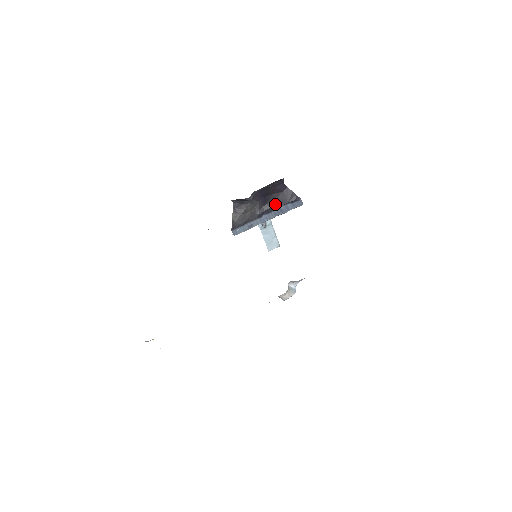
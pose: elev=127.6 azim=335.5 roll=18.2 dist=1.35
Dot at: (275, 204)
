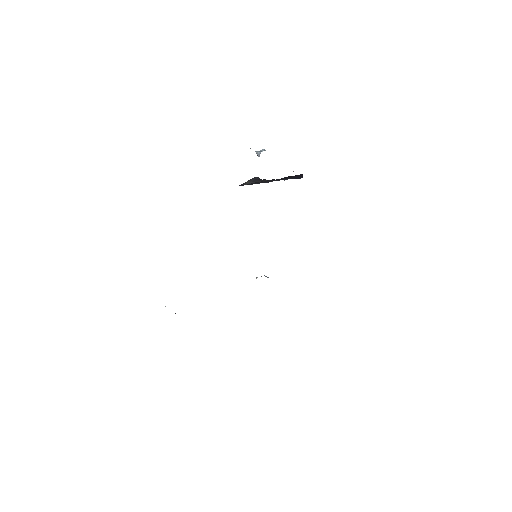
Dot at: (284, 179)
